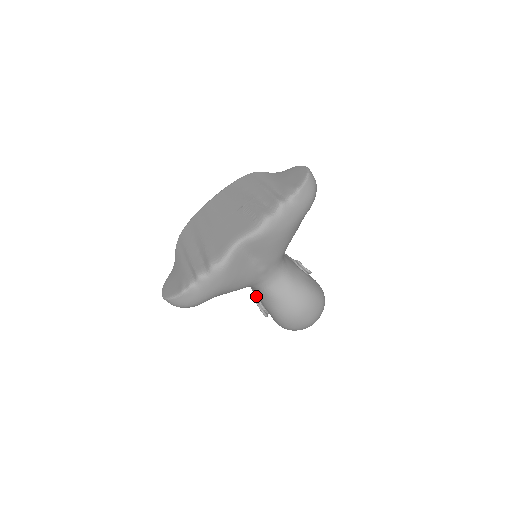
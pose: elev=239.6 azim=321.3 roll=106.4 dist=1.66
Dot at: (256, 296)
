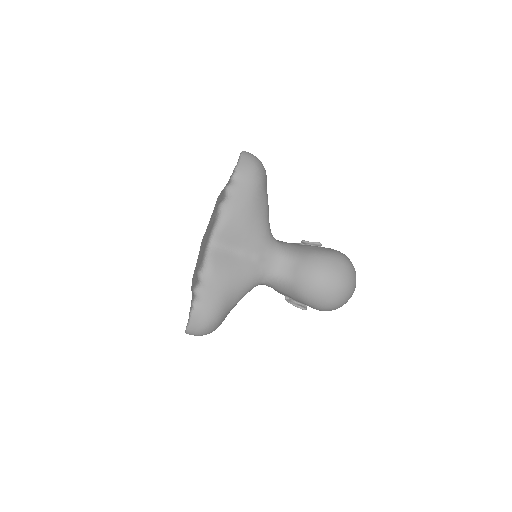
Dot at: (285, 296)
